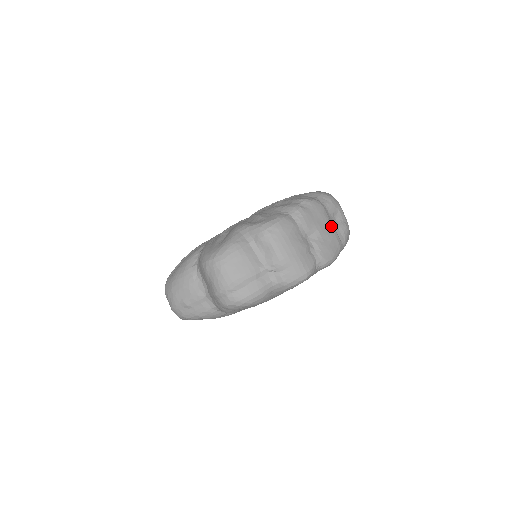
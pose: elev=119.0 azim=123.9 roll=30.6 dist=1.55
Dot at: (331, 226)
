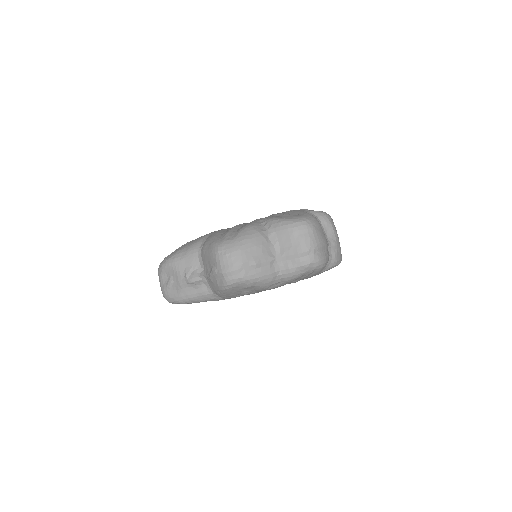
Dot at: occluded
